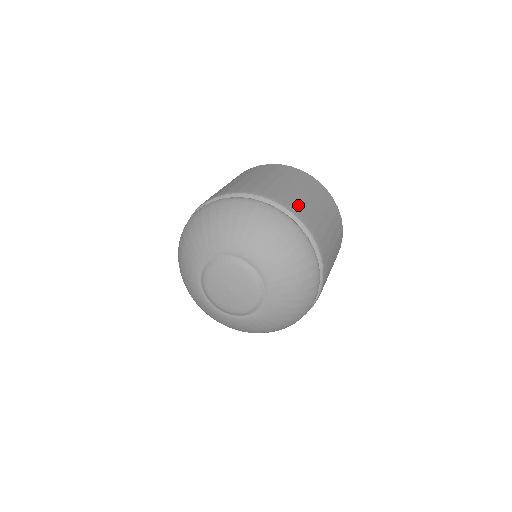
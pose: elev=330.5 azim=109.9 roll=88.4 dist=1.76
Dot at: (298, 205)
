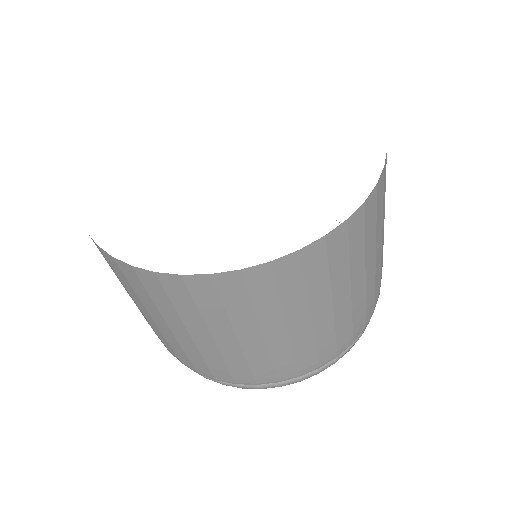
Dot at: (362, 315)
